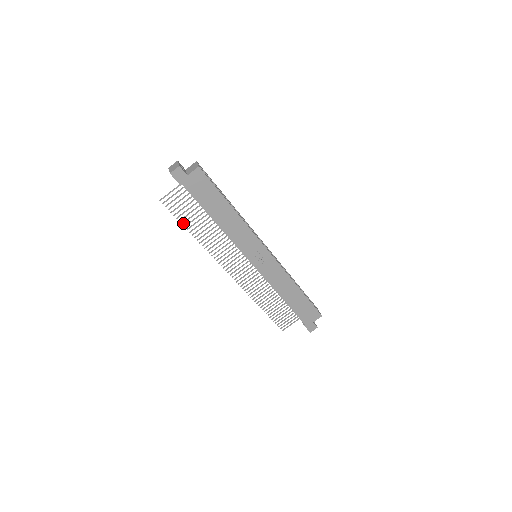
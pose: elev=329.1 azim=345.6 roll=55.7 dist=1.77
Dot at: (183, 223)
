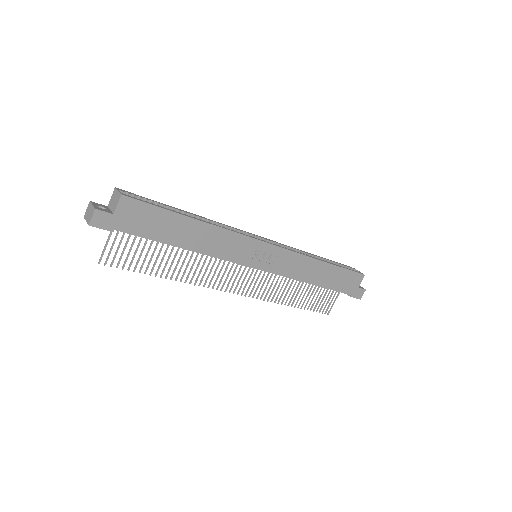
Dot at: (145, 272)
